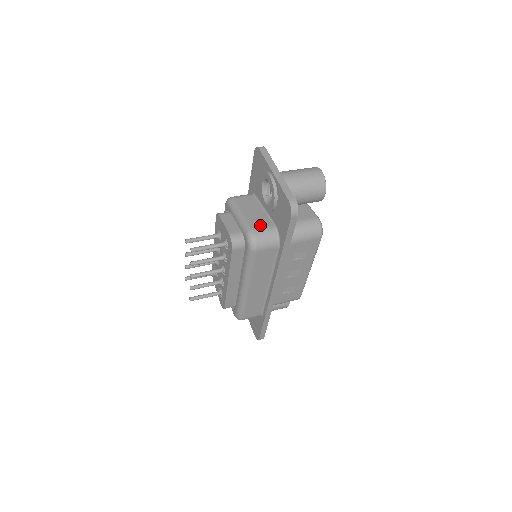
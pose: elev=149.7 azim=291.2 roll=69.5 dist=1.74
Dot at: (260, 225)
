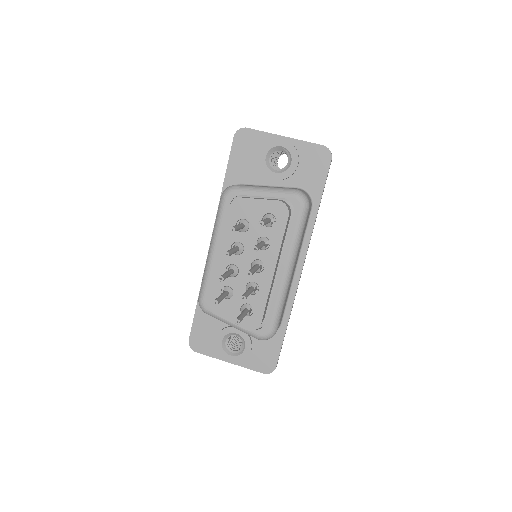
Dot at: (293, 188)
